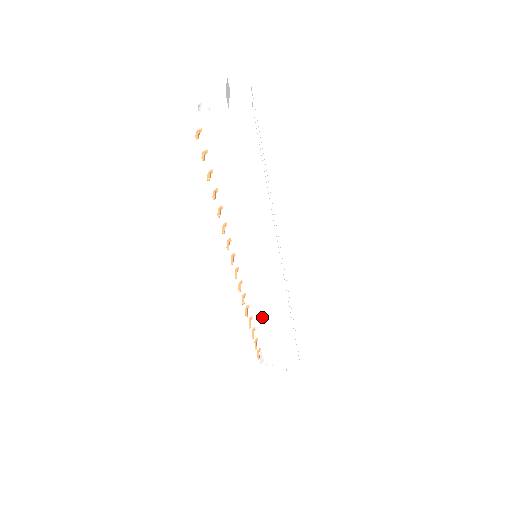
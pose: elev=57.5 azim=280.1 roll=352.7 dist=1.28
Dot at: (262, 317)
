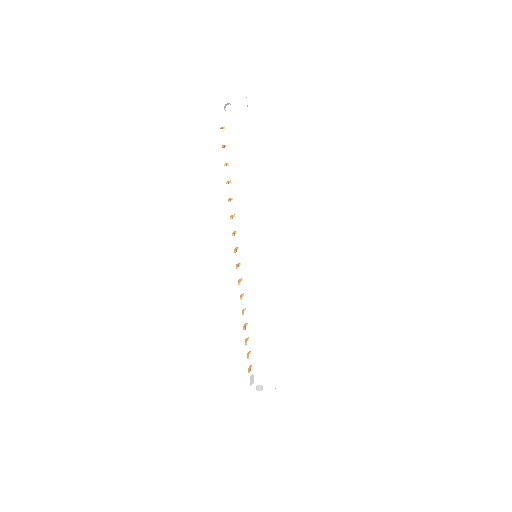
Dot at: (257, 322)
